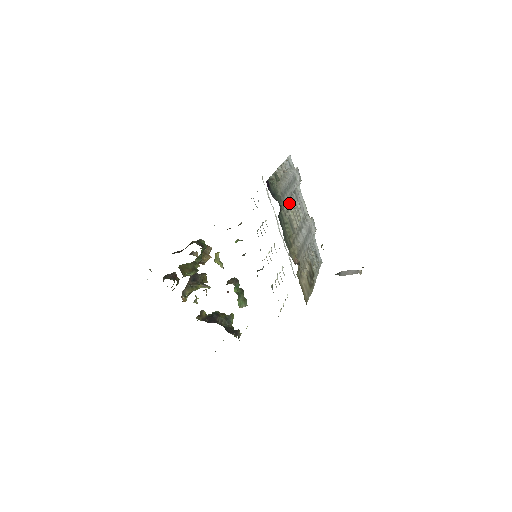
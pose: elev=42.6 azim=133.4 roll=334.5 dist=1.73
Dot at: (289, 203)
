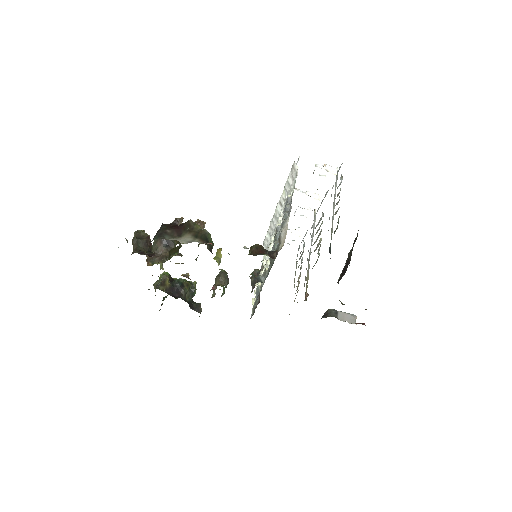
Dot at: occluded
